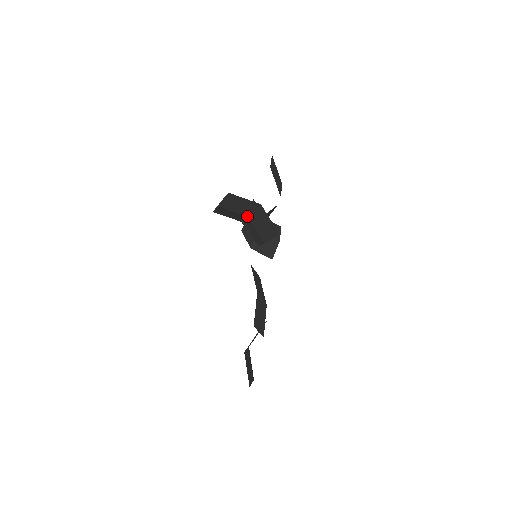
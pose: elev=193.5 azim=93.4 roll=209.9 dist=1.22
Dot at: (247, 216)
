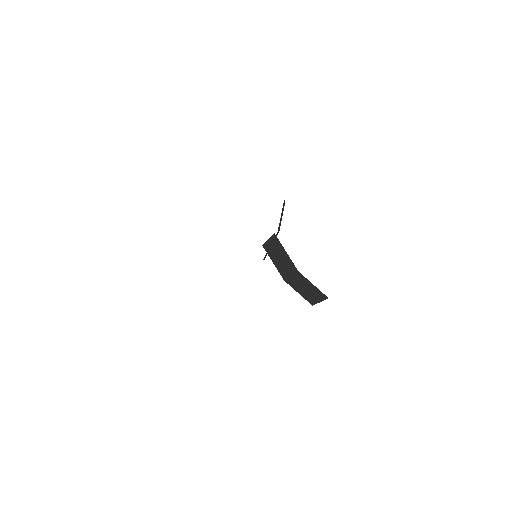
Dot at: (299, 272)
